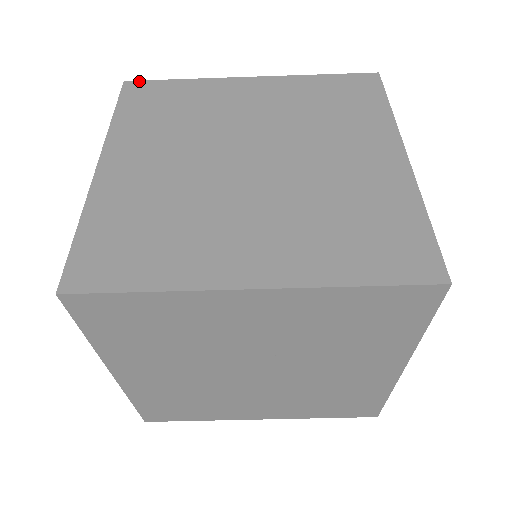
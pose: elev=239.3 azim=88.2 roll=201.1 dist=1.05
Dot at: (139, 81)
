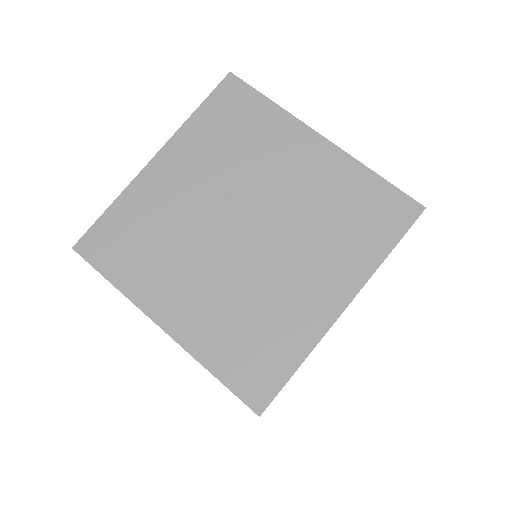
Dot at: occluded
